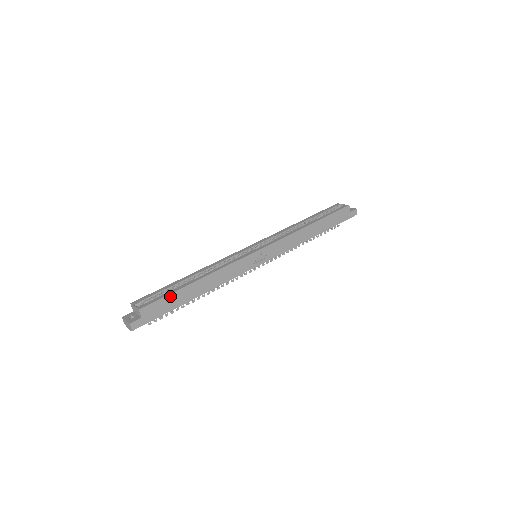
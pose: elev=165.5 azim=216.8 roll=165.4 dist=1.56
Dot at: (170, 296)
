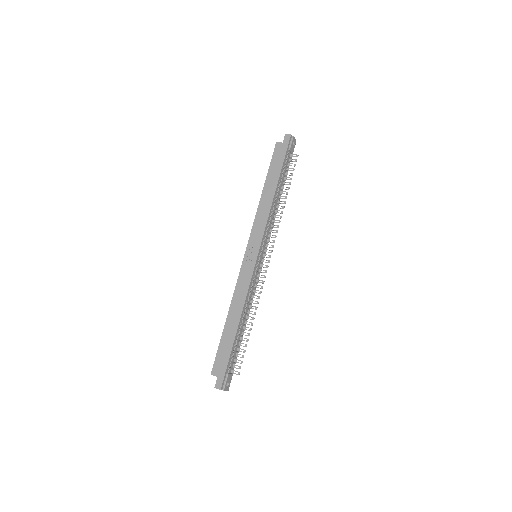
Dot at: (220, 346)
